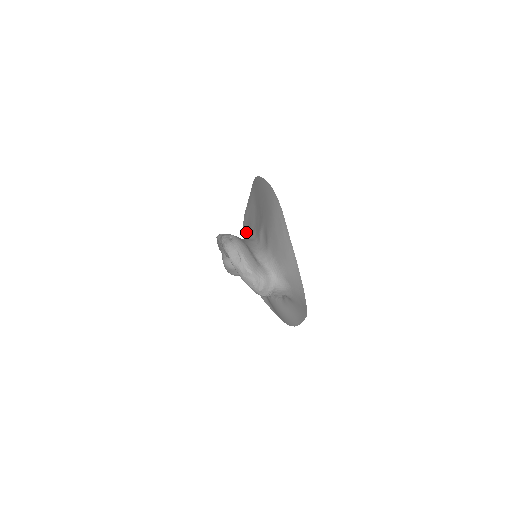
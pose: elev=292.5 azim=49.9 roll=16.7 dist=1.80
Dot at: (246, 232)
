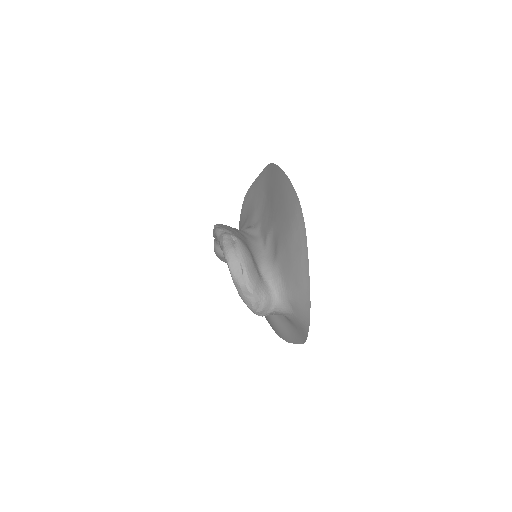
Dot at: (246, 213)
